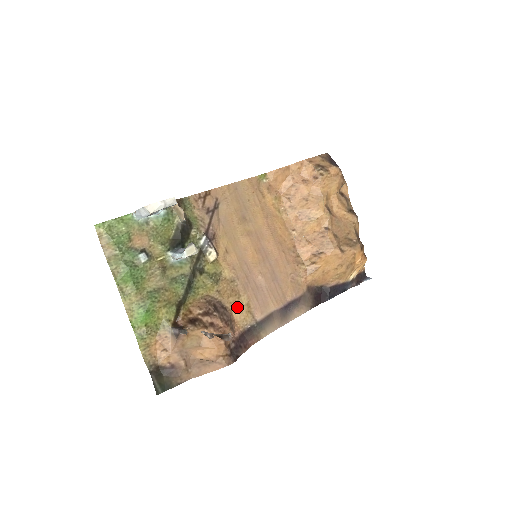
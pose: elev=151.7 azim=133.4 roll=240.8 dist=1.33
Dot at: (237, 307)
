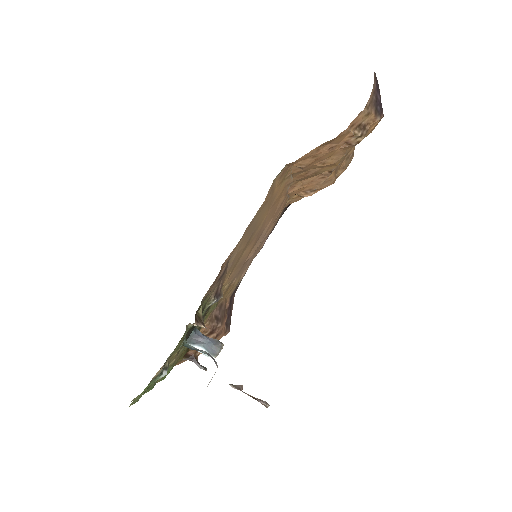
Dot at: (230, 292)
